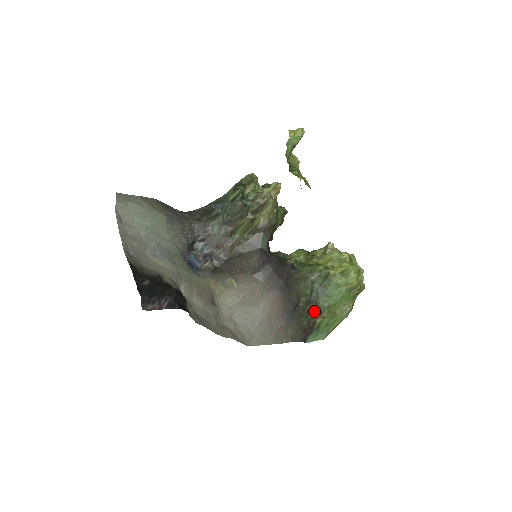
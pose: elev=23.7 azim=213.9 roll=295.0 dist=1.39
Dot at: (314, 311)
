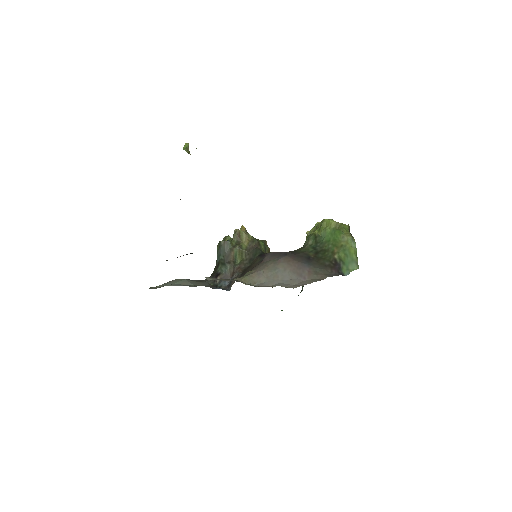
Dot at: (326, 254)
